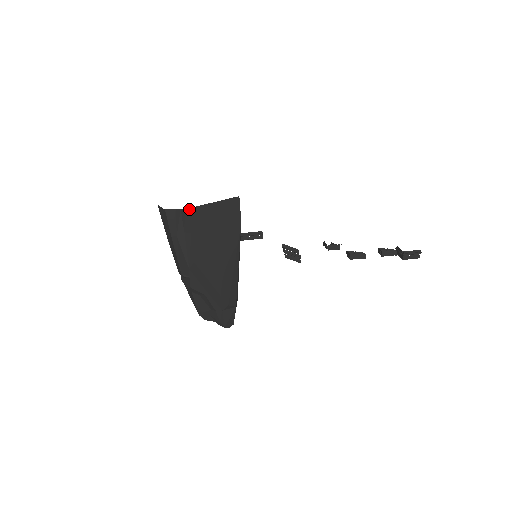
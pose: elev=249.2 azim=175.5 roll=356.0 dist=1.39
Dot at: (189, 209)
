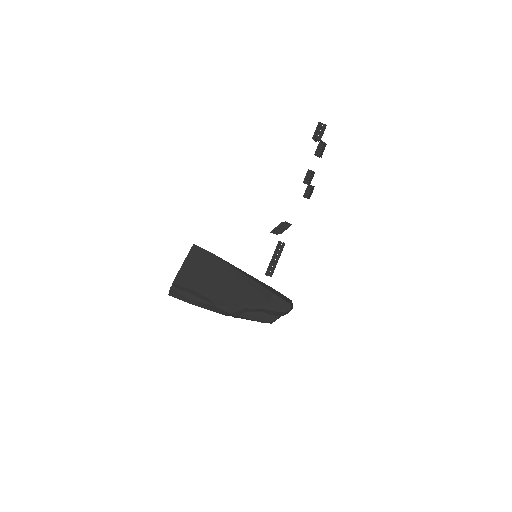
Dot at: (175, 280)
